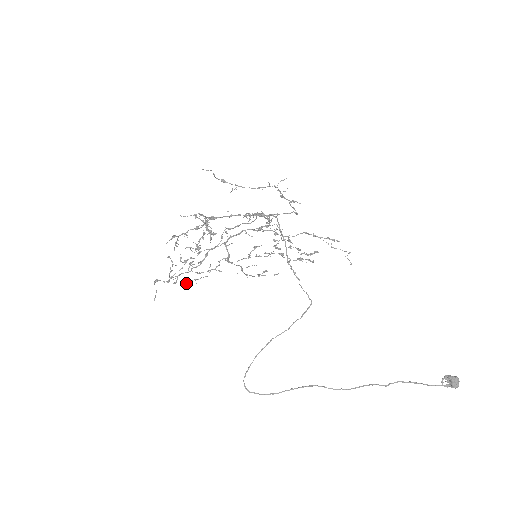
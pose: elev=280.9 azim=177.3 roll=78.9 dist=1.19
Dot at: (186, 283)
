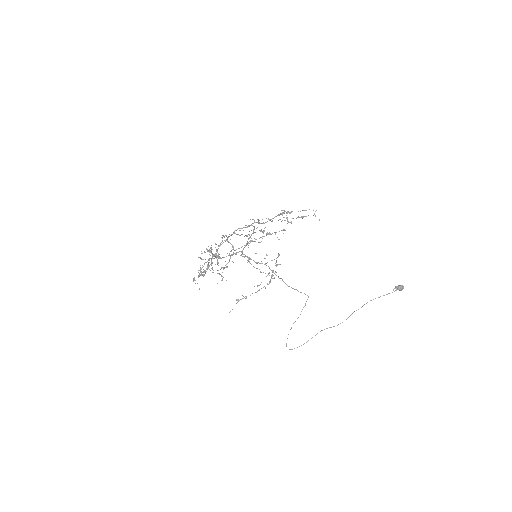
Dot at: occluded
